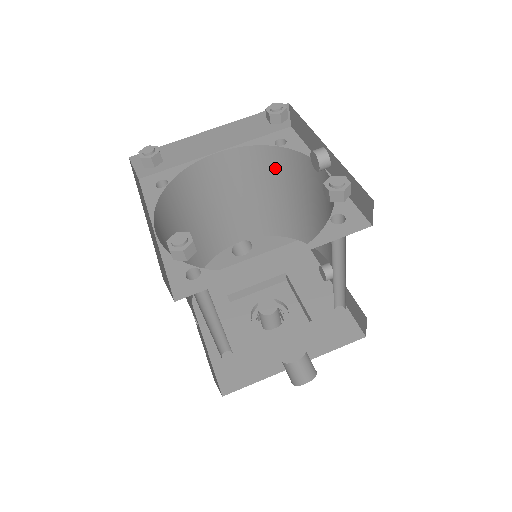
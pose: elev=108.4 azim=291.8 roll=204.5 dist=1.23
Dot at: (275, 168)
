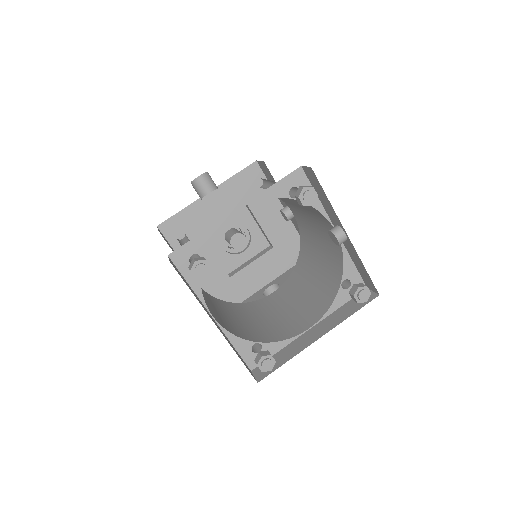
Dot at: occluded
